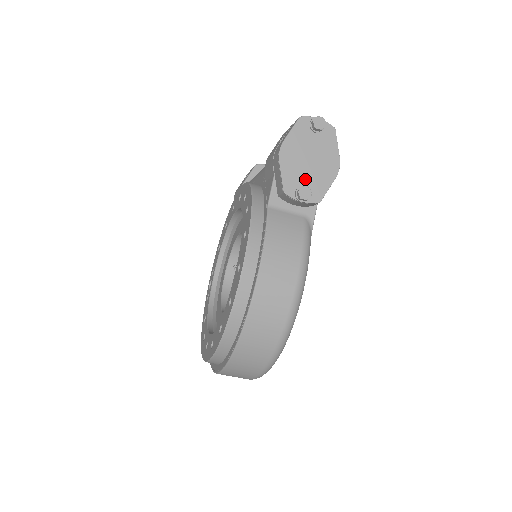
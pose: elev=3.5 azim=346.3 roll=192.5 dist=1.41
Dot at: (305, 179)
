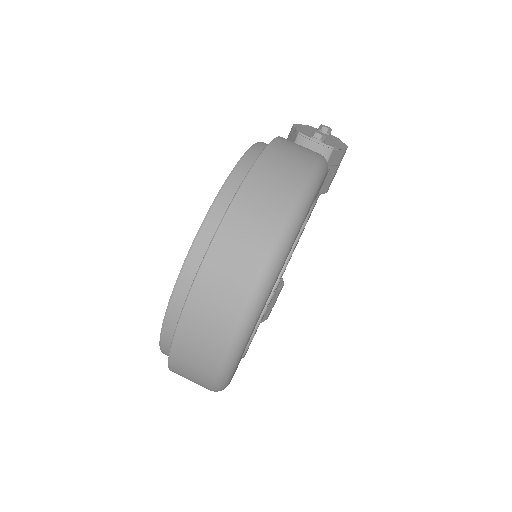
Dot at: occluded
